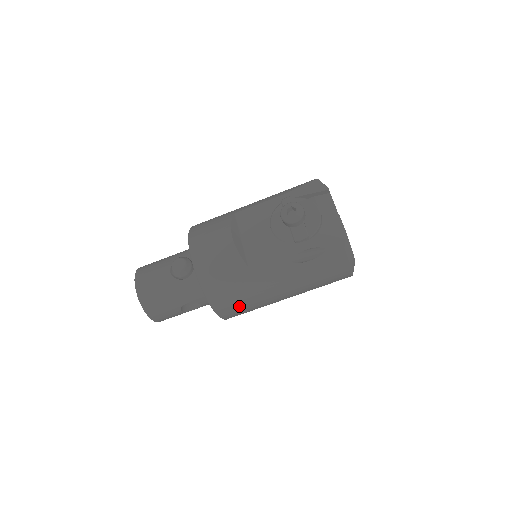
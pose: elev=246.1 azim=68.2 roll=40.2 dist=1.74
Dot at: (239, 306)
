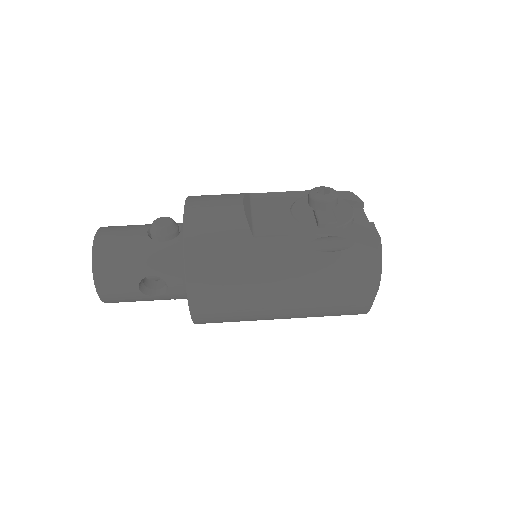
Dot at: (221, 291)
